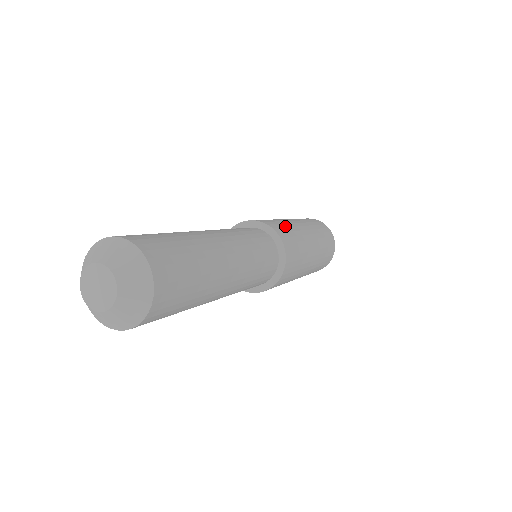
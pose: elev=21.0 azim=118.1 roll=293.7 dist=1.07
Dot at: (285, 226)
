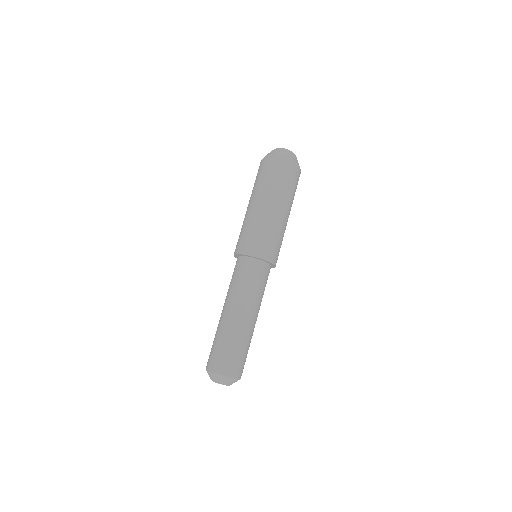
Dot at: (271, 239)
